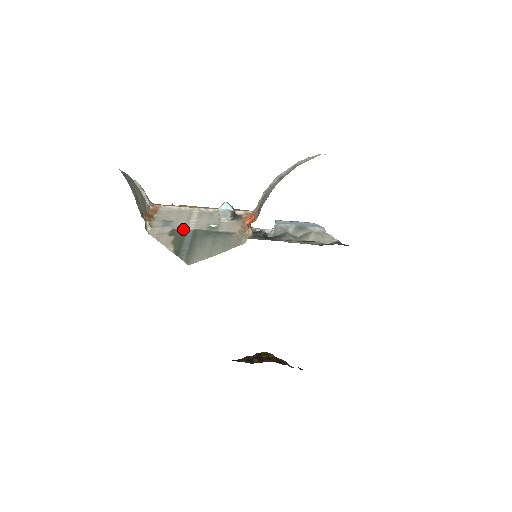
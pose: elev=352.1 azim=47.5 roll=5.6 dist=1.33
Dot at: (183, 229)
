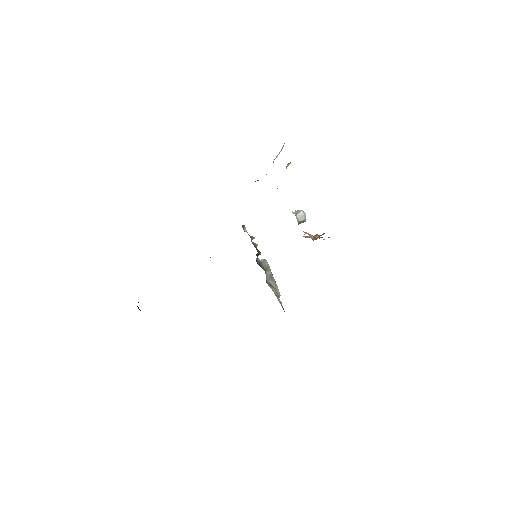
Dot at: occluded
